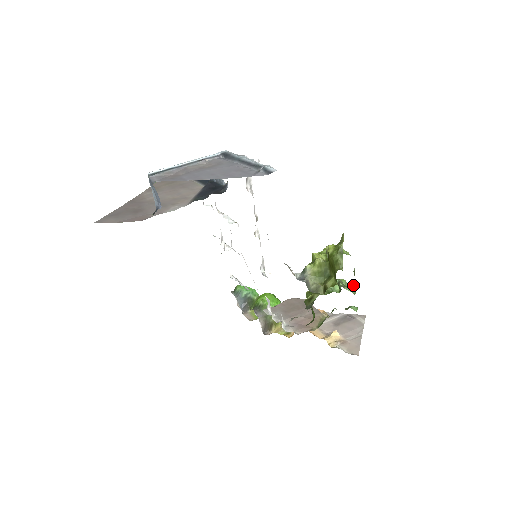
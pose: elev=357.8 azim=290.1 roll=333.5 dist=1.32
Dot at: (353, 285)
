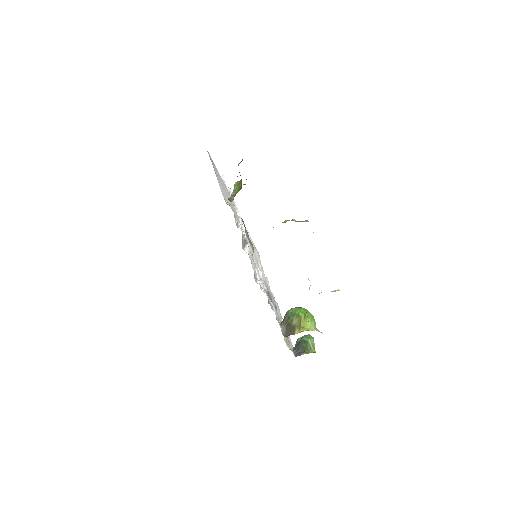
Dot at: occluded
